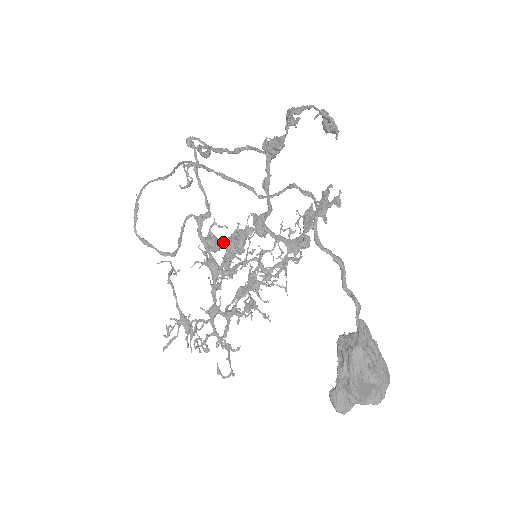
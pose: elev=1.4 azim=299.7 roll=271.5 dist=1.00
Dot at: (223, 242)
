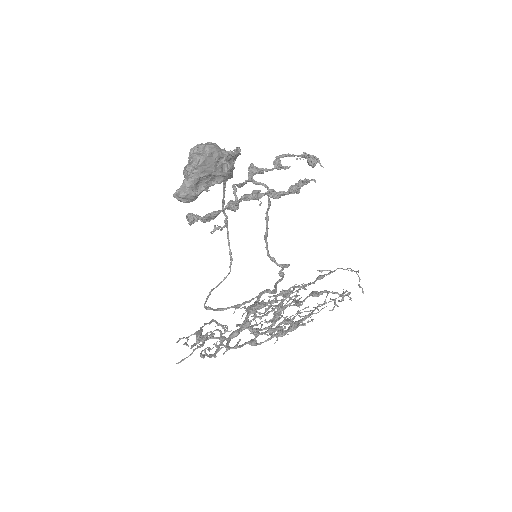
Dot at: occluded
